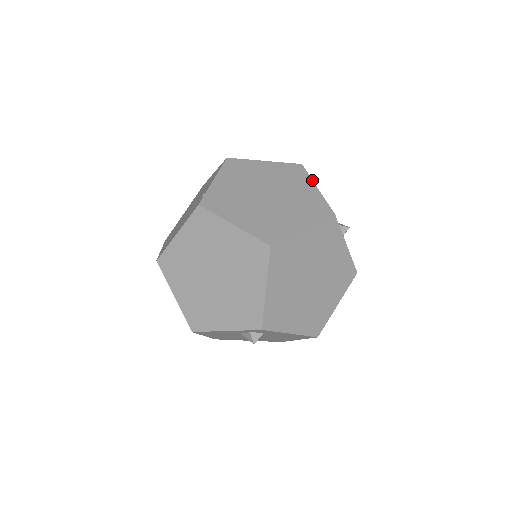
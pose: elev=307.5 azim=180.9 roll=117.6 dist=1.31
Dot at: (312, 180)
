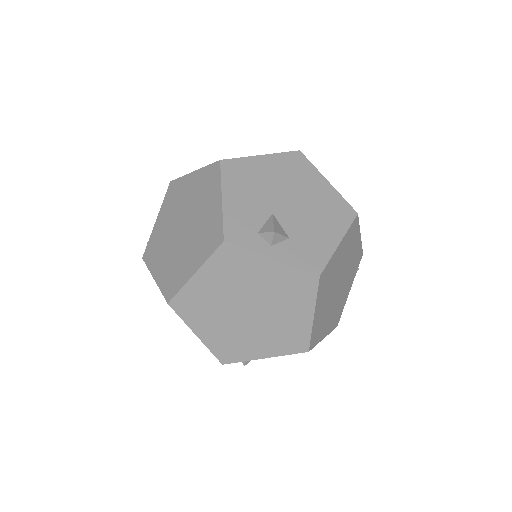
Dot at: (220, 186)
